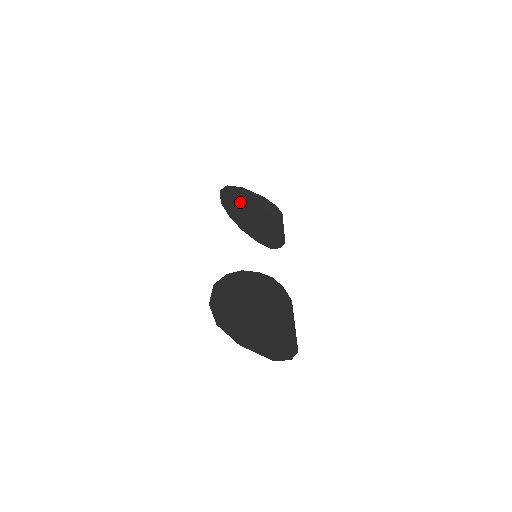
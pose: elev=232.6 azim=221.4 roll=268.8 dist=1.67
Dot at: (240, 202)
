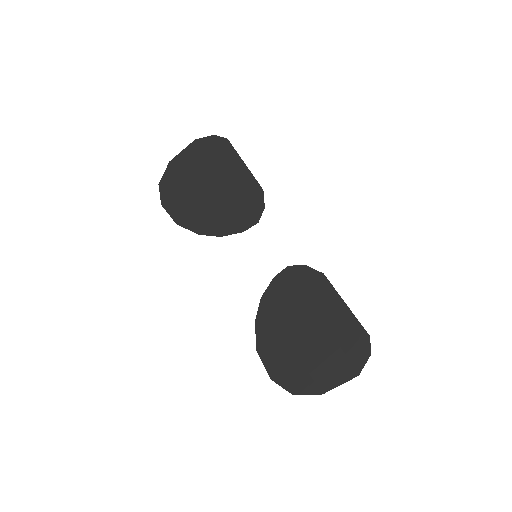
Dot at: (186, 192)
